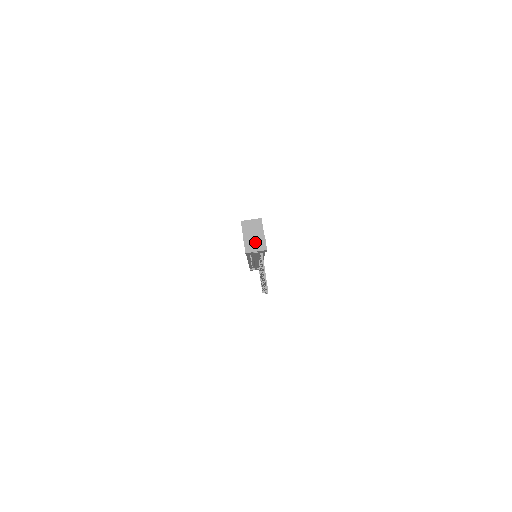
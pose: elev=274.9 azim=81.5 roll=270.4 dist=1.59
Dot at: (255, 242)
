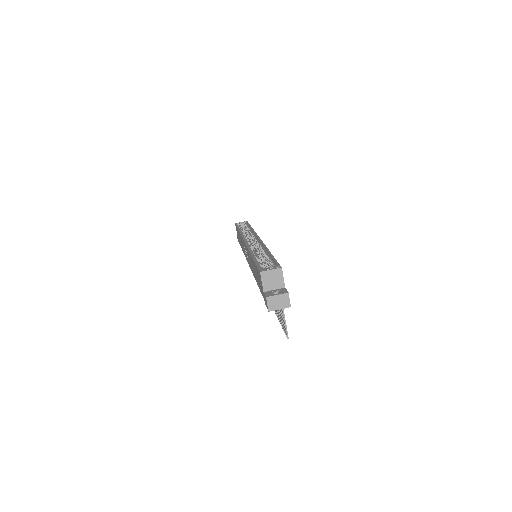
Dot at: (278, 300)
